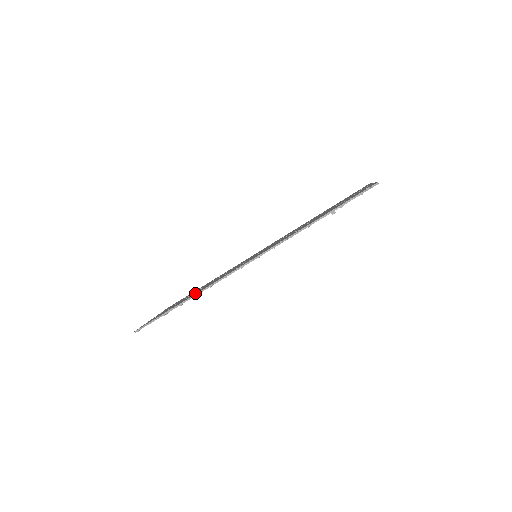
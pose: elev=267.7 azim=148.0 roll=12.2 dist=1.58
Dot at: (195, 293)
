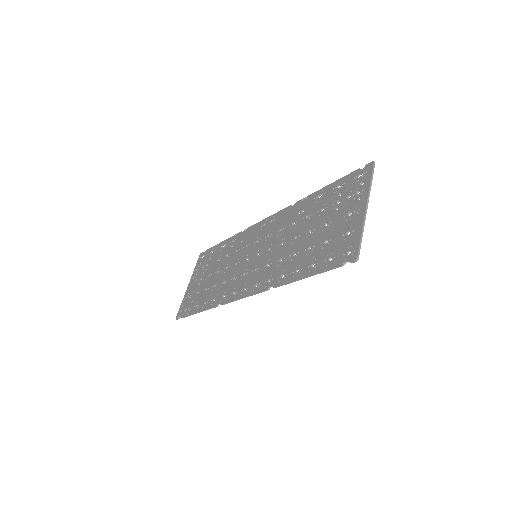
Dot at: (210, 297)
